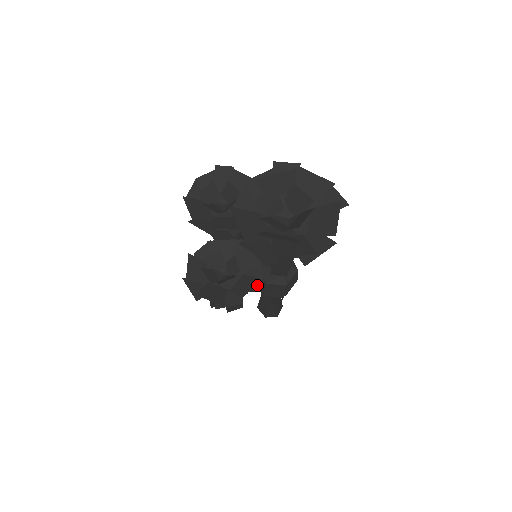
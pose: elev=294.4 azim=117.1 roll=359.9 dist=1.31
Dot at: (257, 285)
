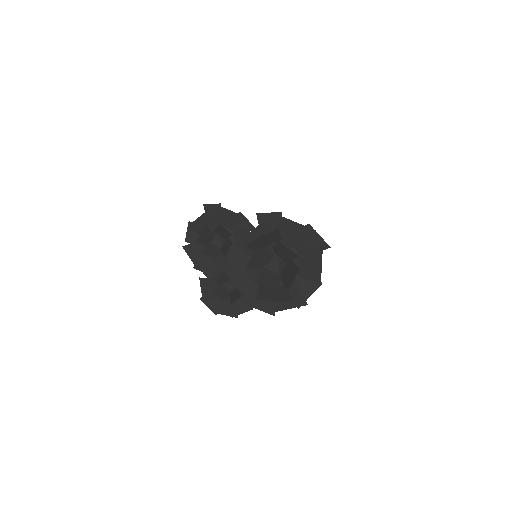
Dot at: occluded
